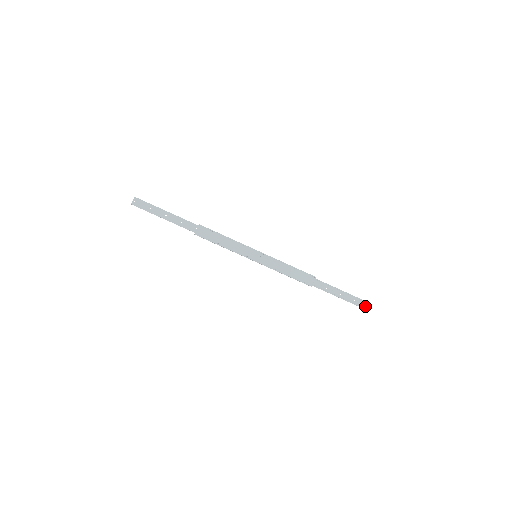
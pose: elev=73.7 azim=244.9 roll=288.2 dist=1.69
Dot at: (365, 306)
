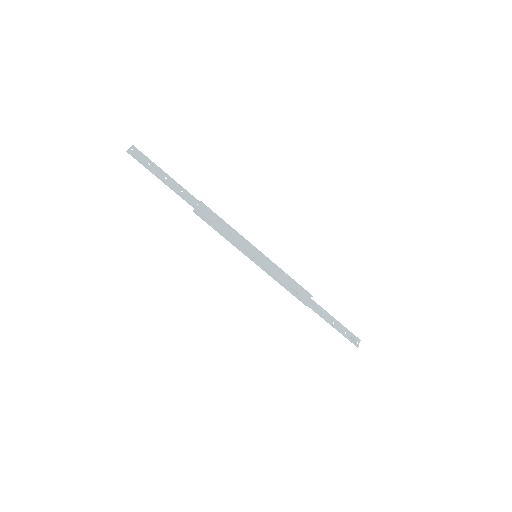
Dot at: (355, 341)
